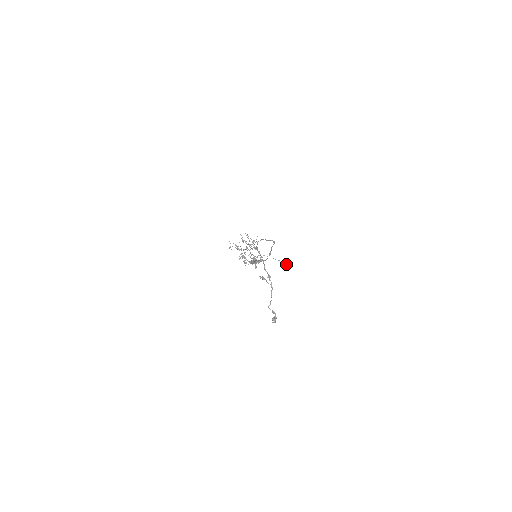
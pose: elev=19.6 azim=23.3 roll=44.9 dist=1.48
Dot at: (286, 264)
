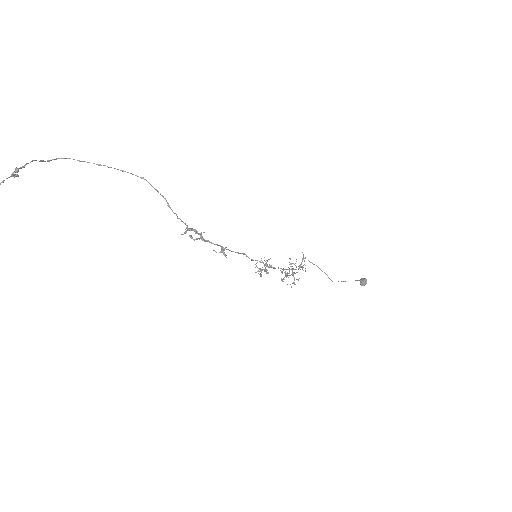
Dot at: (360, 281)
